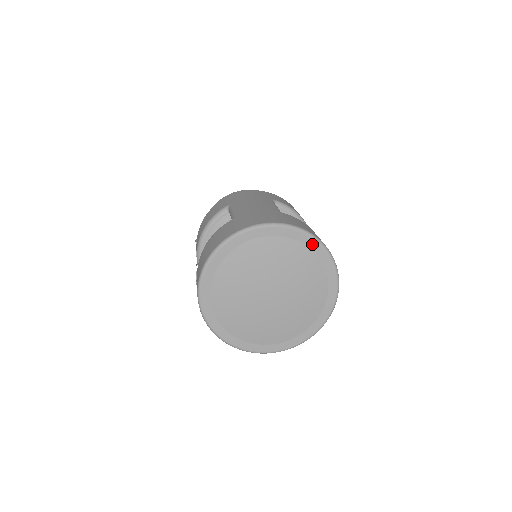
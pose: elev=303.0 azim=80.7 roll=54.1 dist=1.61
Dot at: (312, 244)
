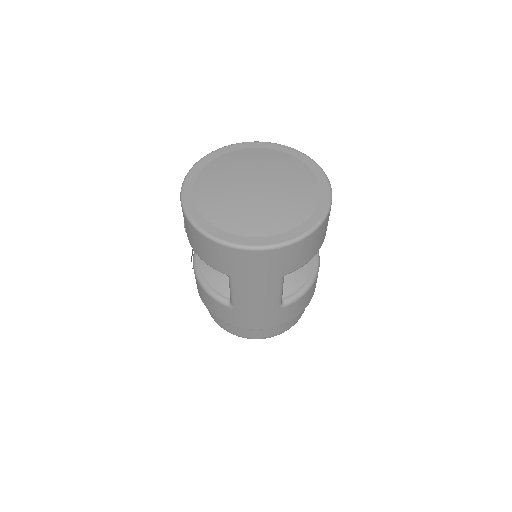
Dot at: (301, 157)
